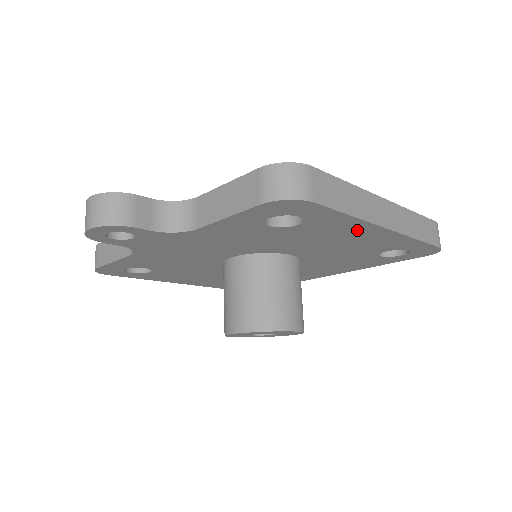
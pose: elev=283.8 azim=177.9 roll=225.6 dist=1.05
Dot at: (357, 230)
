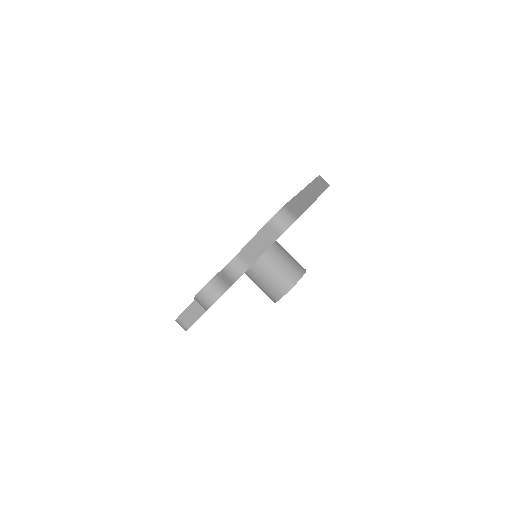
Dot at: occluded
